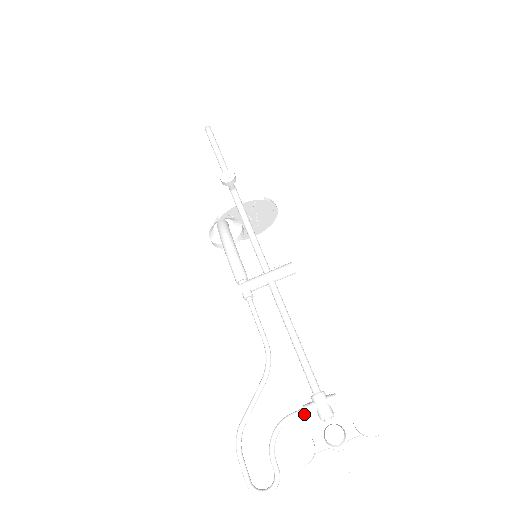
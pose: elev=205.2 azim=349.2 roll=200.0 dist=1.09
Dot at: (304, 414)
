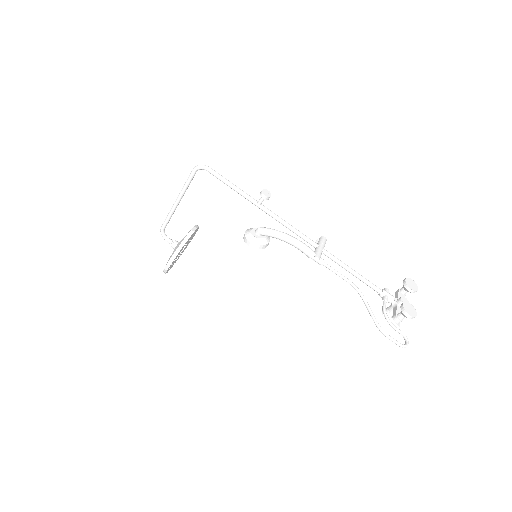
Dot at: (386, 303)
